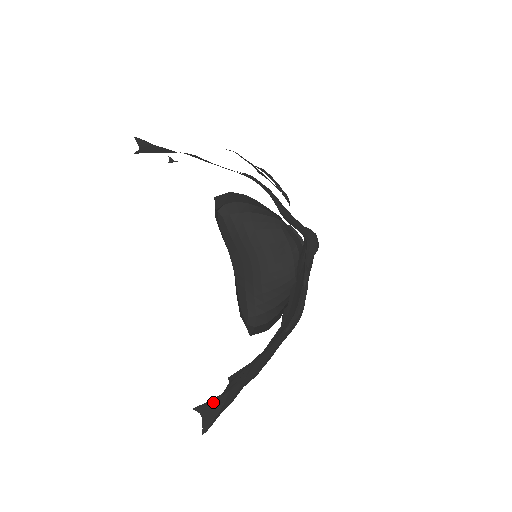
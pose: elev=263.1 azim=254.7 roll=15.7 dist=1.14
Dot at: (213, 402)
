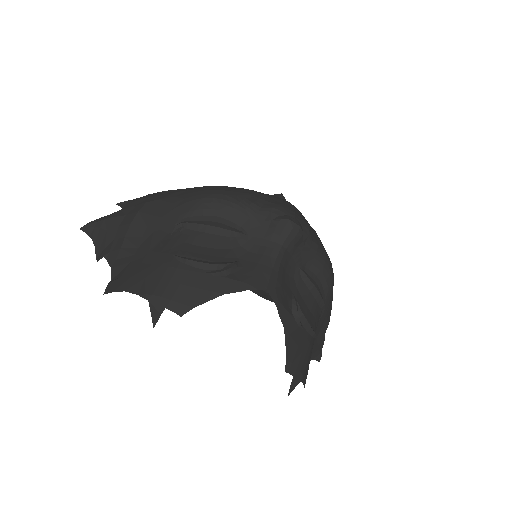
Dot at: occluded
